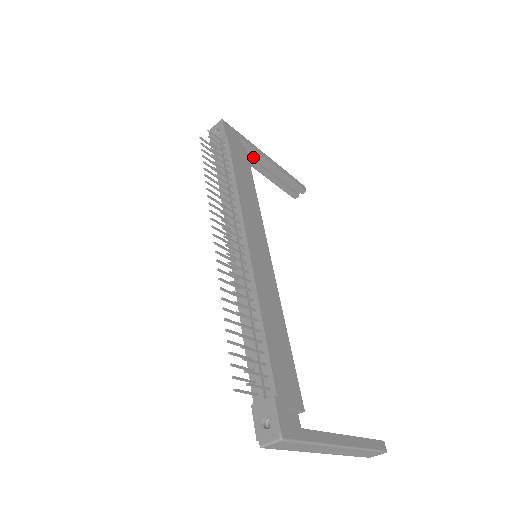
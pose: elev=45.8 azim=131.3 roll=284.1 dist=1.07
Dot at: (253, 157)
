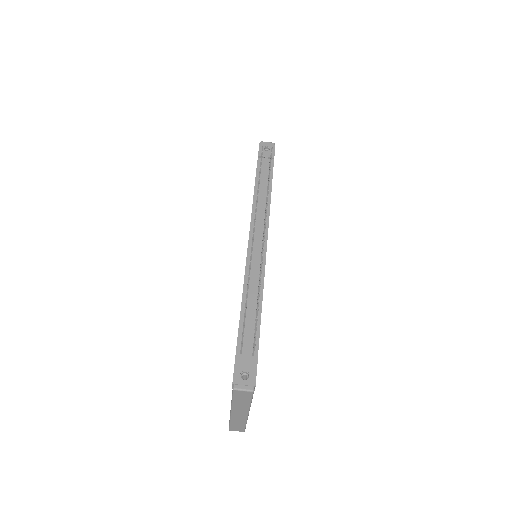
Dot at: occluded
